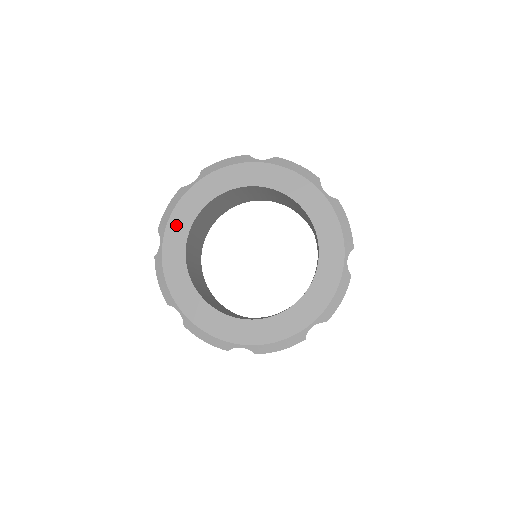
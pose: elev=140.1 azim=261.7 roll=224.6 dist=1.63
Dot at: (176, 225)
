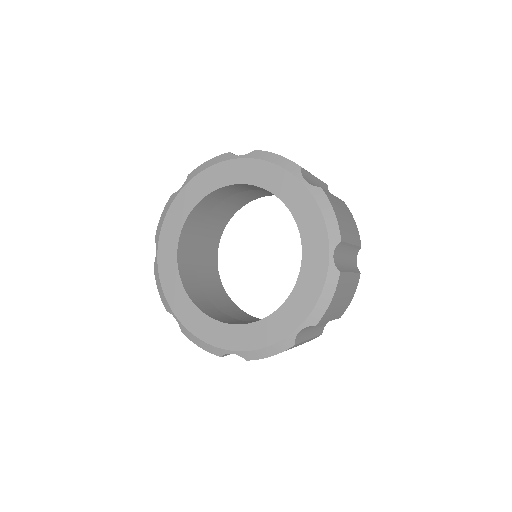
Dot at: (168, 232)
